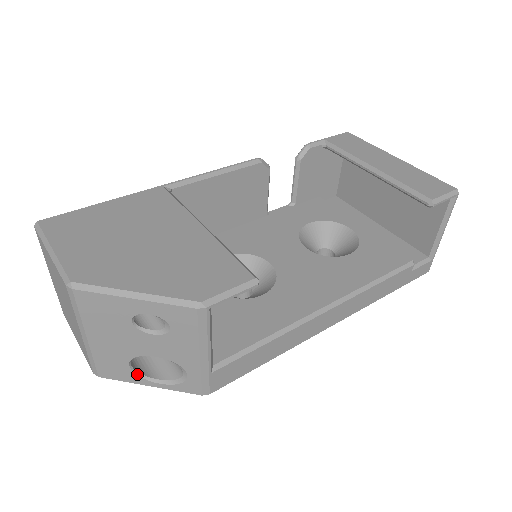
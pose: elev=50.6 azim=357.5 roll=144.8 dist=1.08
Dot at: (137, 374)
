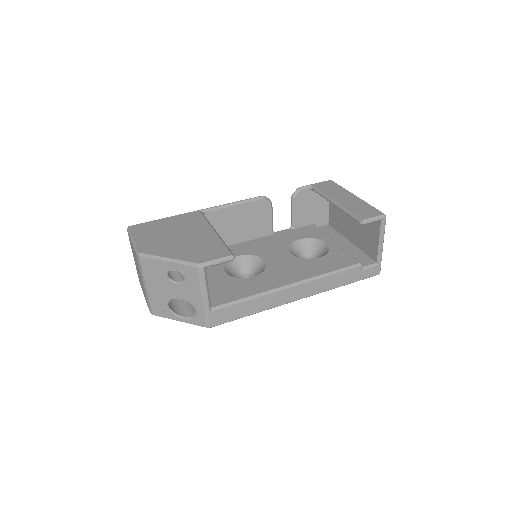
Dot at: (172, 312)
